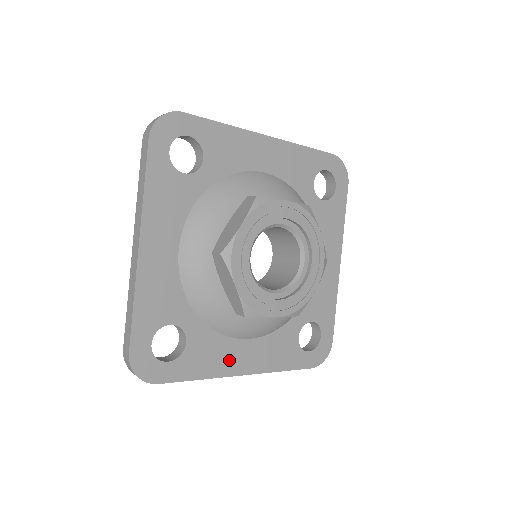
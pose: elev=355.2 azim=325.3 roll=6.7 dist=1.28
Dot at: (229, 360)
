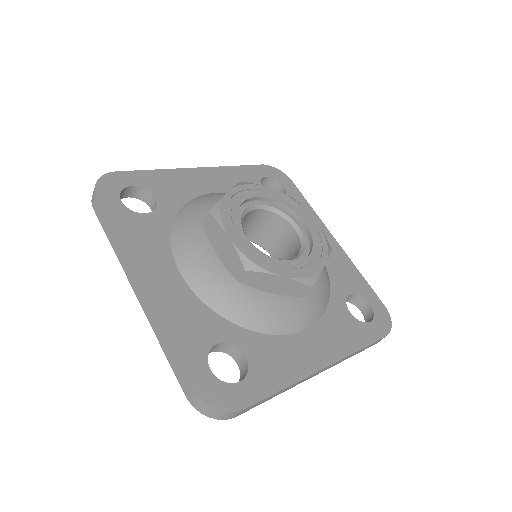
Dot at: (149, 260)
